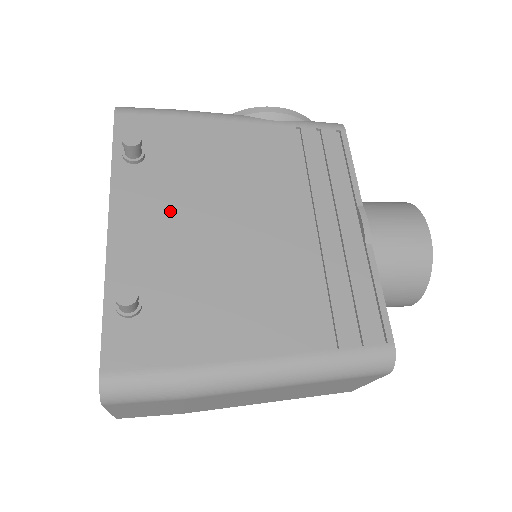
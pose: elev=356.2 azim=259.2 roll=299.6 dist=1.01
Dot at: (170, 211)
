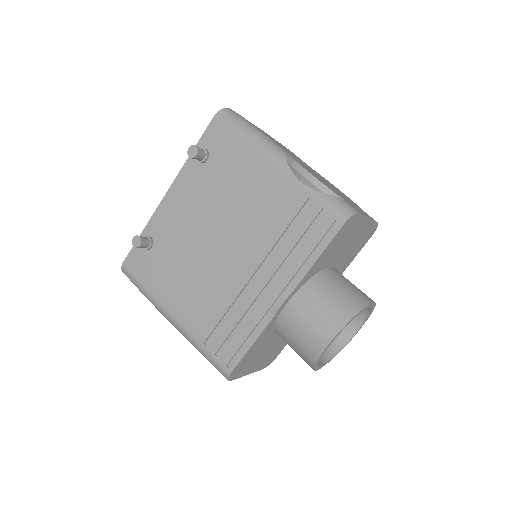
Dot at: (194, 206)
